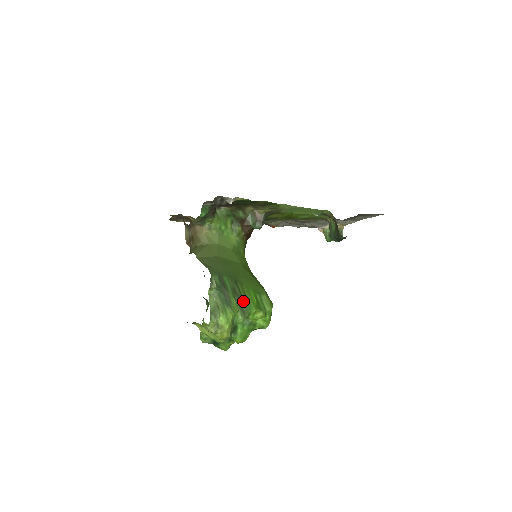
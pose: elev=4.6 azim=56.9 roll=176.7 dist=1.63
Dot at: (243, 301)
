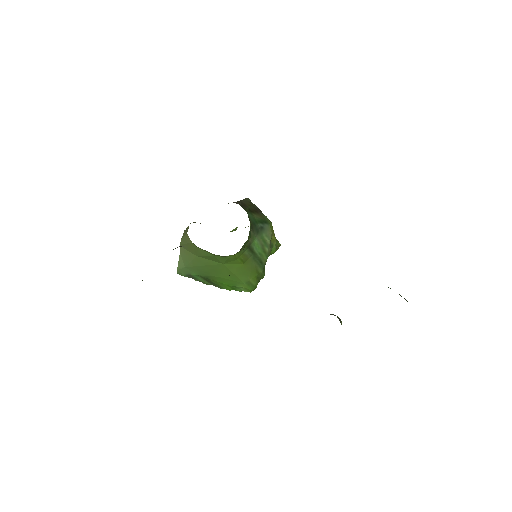
Dot at: (216, 285)
